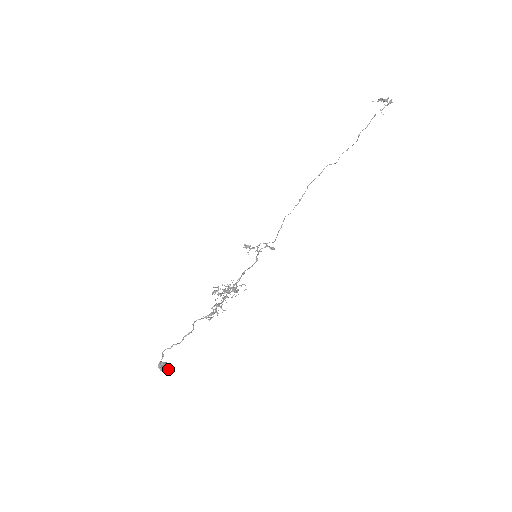
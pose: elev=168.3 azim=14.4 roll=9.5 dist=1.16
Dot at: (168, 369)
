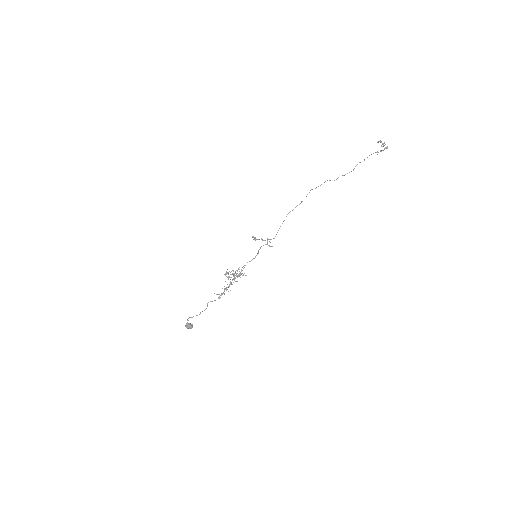
Dot at: (191, 328)
